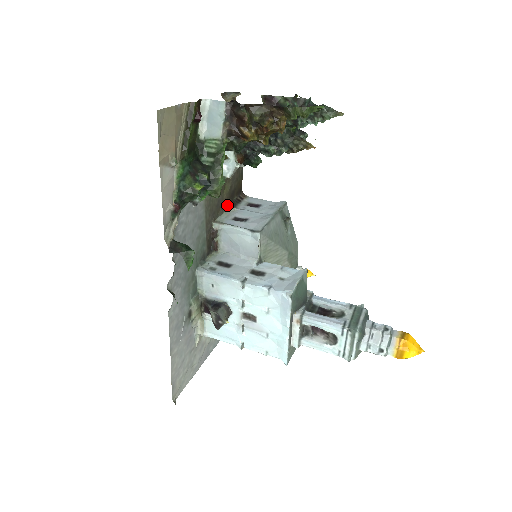
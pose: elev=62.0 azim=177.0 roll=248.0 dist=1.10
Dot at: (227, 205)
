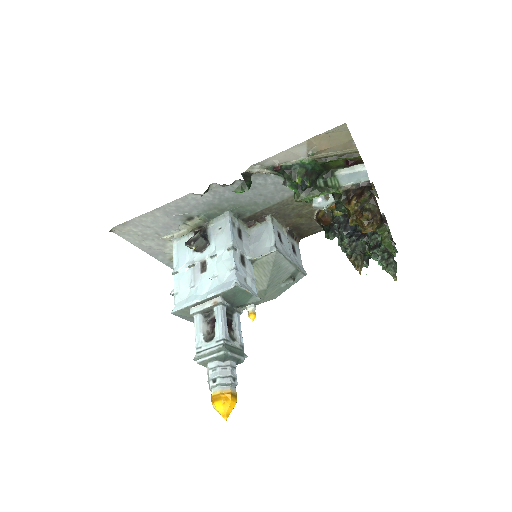
Dot at: (287, 226)
